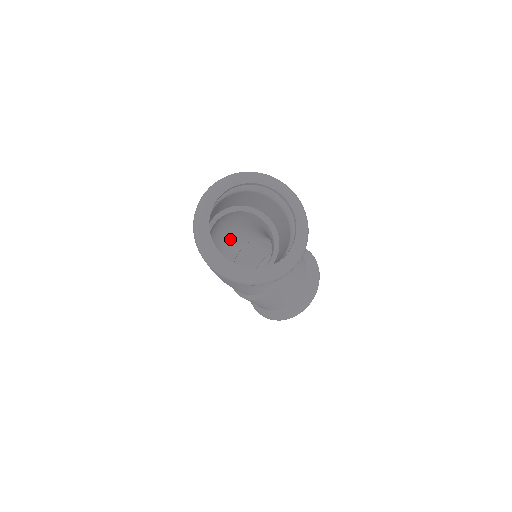
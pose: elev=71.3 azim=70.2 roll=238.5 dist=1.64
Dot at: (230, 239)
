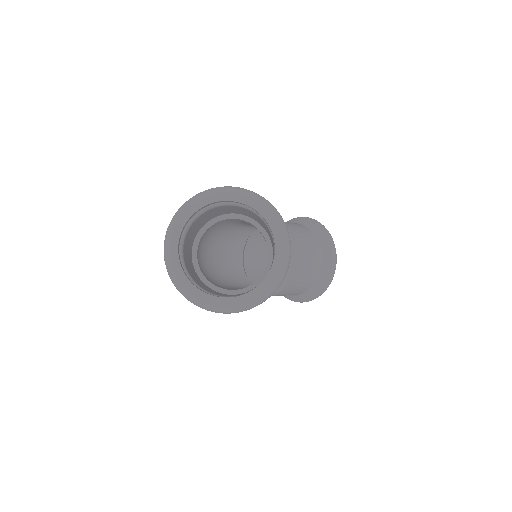
Dot at: (228, 241)
